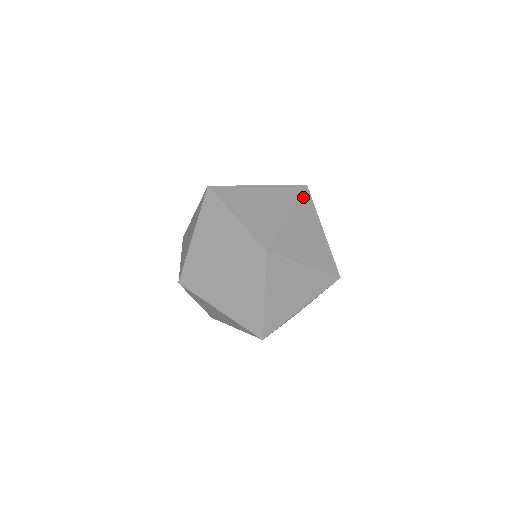
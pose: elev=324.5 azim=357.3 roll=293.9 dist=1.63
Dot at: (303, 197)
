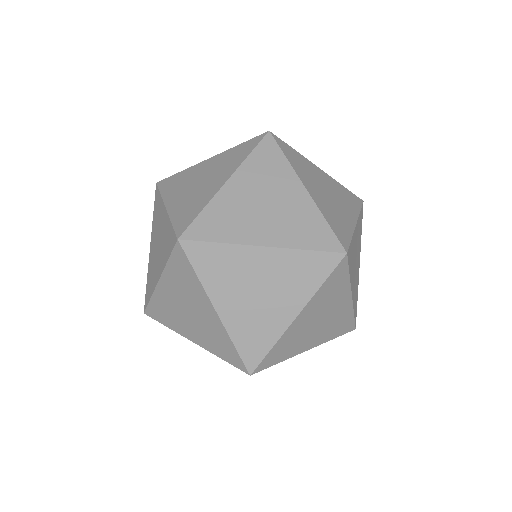
Dot at: (284, 150)
